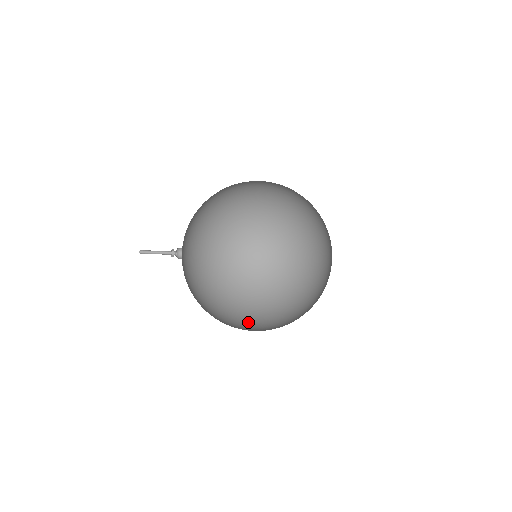
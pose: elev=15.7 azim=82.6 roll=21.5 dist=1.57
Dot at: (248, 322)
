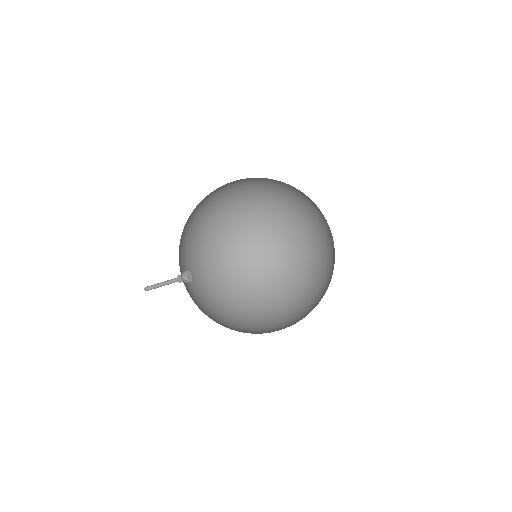
Dot at: (215, 257)
